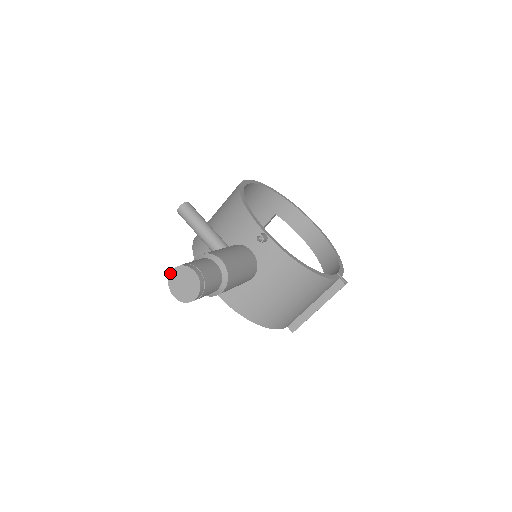
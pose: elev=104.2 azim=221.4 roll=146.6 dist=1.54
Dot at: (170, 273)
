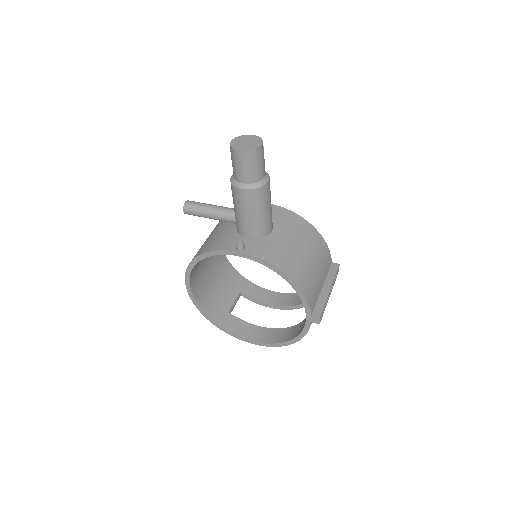
Dot at: (230, 142)
